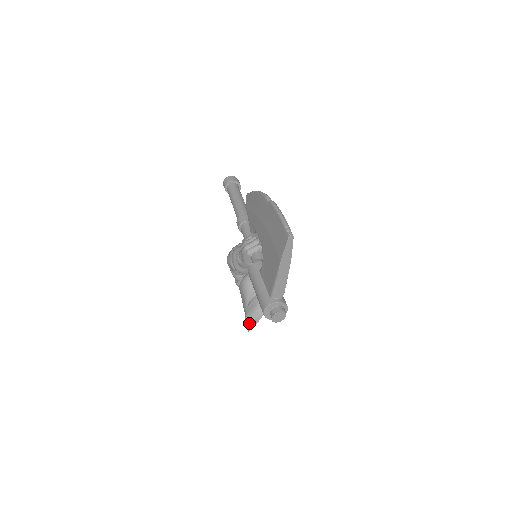
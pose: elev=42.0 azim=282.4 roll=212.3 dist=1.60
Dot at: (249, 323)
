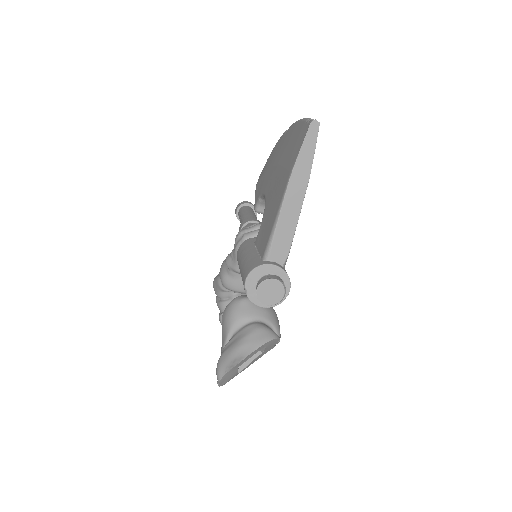
Dot at: (223, 365)
